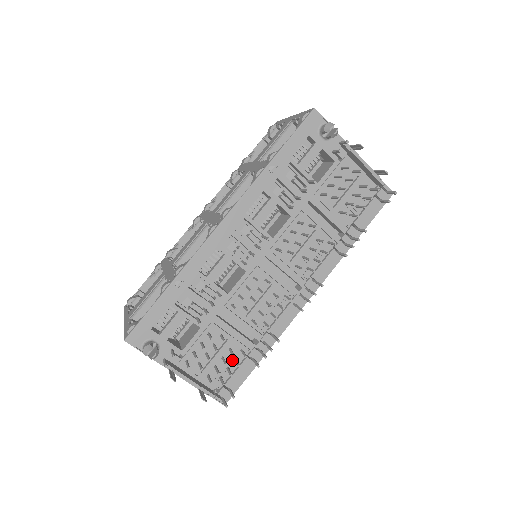
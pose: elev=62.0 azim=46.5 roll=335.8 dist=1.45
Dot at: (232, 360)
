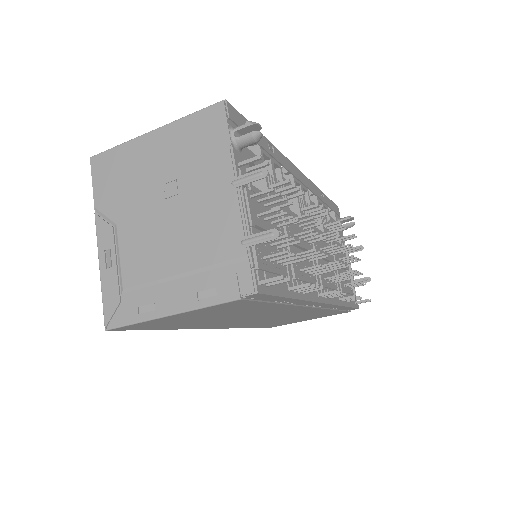
Dot at: occluded
